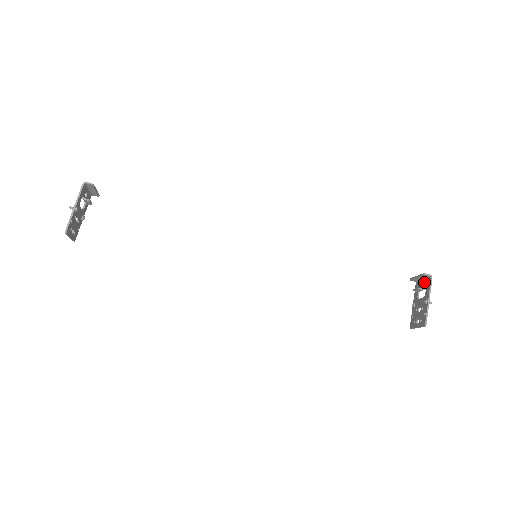
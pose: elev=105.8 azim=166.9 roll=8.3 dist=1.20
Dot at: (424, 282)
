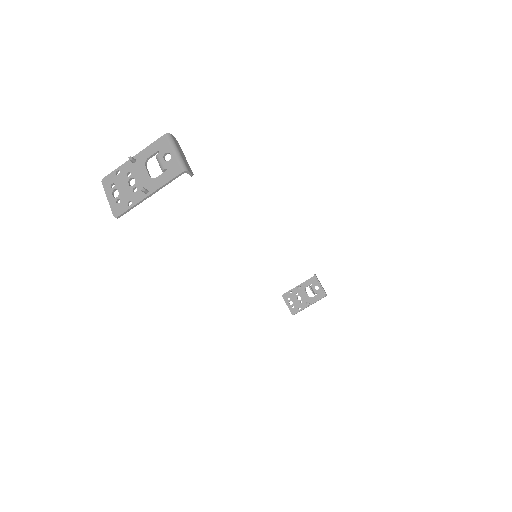
Dot at: (319, 289)
